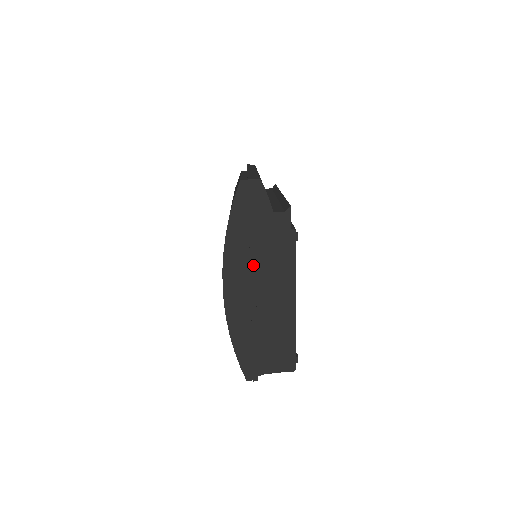
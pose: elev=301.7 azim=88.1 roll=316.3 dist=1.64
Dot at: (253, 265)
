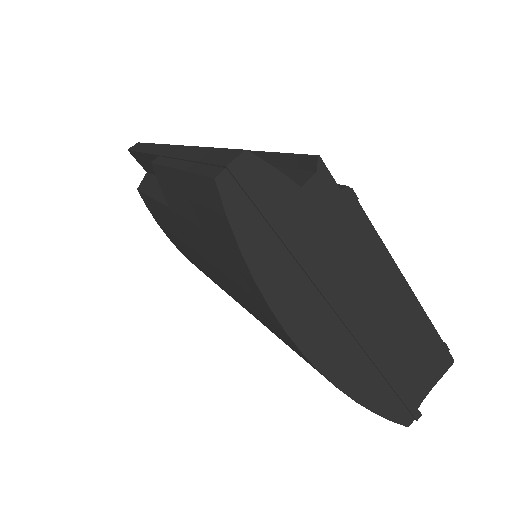
Dot at: (325, 289)
